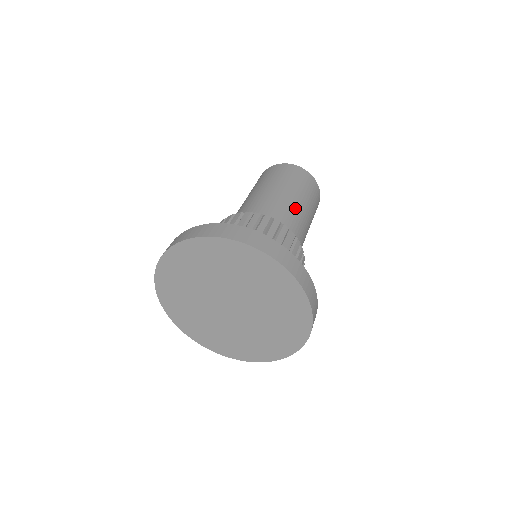
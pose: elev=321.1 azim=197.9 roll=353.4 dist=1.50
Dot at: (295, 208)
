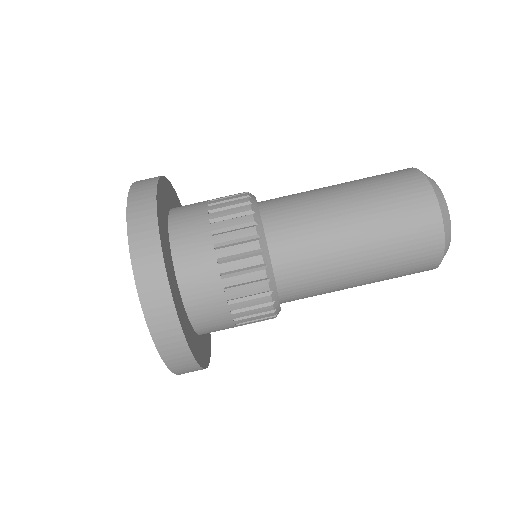
Dot at: (331, 236)
